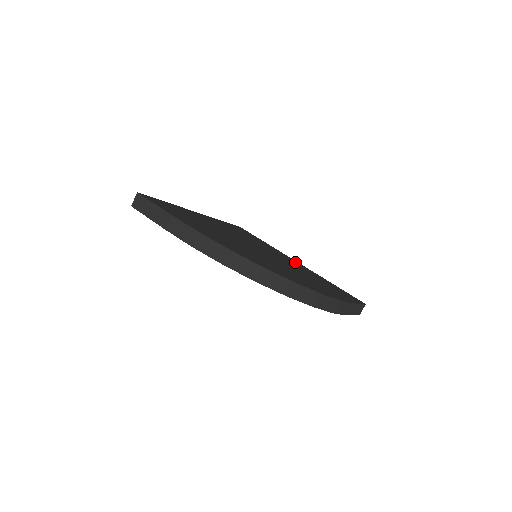
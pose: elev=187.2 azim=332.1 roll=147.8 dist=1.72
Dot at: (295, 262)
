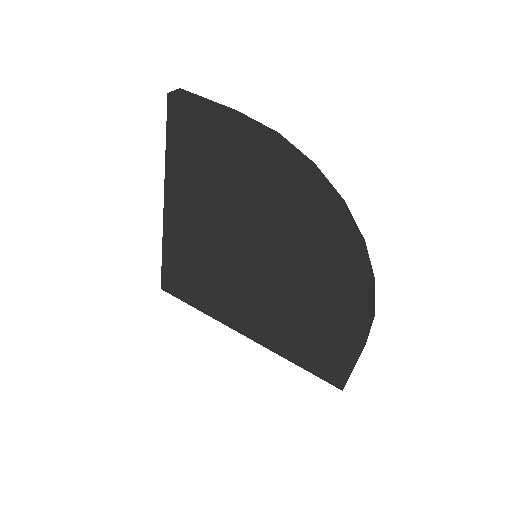
Dot at: occluded
